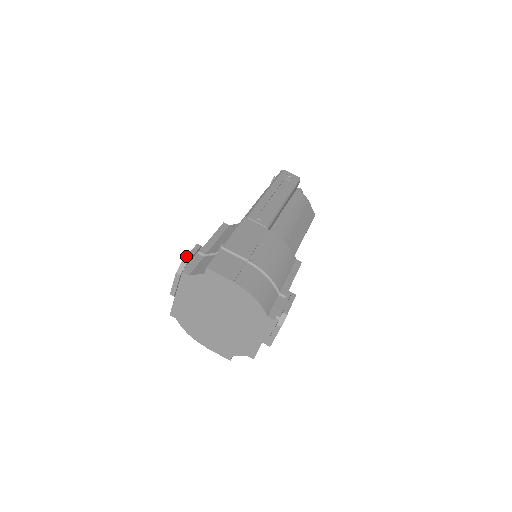
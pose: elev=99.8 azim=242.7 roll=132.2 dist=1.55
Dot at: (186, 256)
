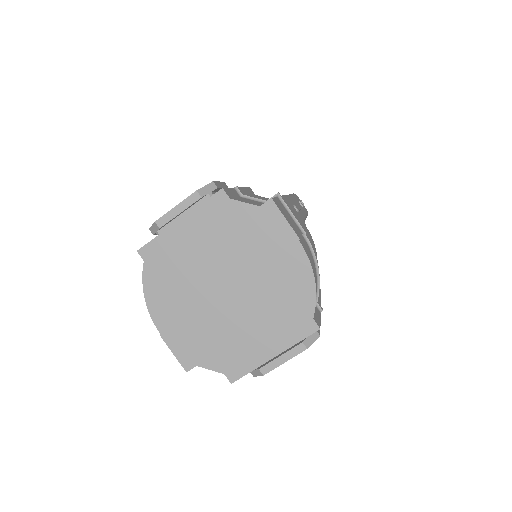
Dot at: (216, 181)
